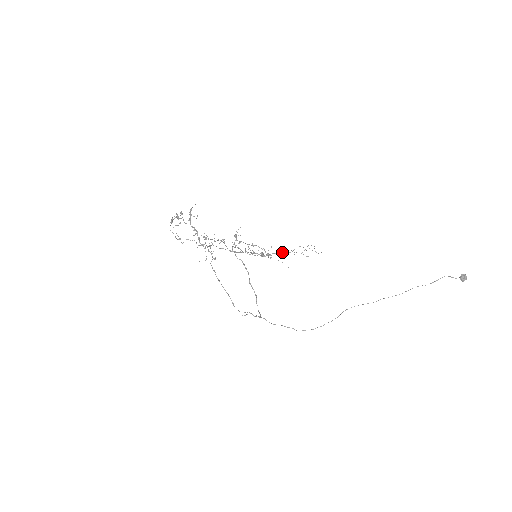
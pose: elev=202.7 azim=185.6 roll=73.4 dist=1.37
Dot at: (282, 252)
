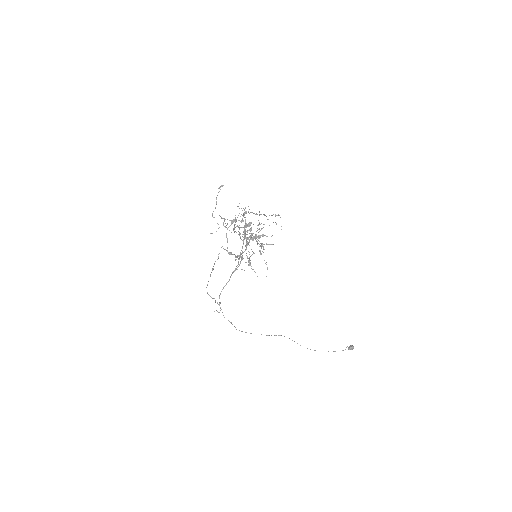
Dot at: occluded
